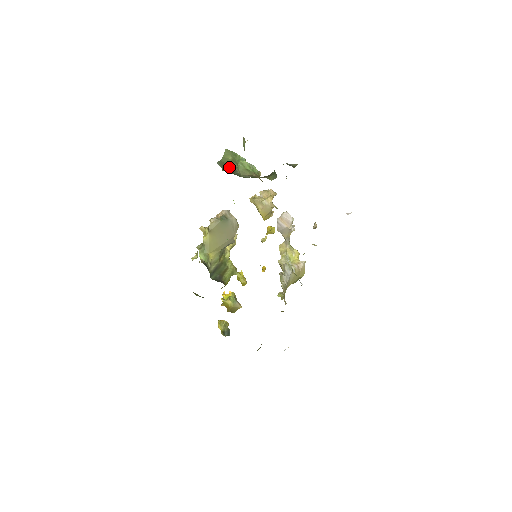
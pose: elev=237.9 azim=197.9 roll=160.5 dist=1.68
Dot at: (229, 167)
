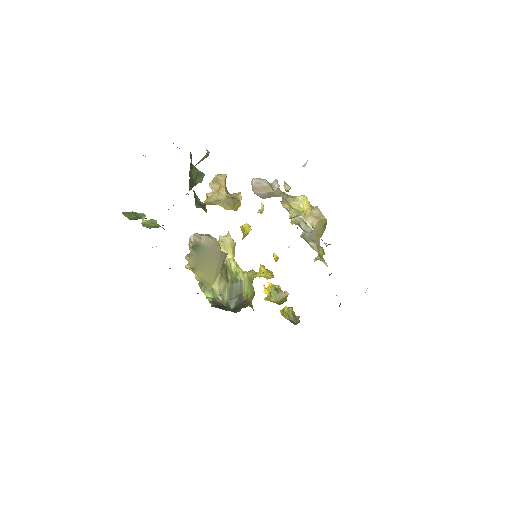
Dot at: (145, 218)
